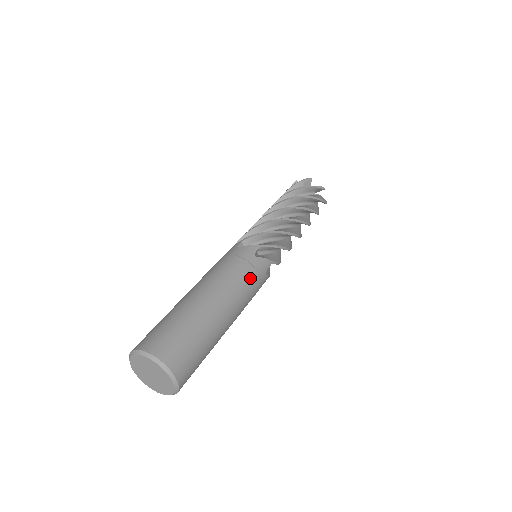
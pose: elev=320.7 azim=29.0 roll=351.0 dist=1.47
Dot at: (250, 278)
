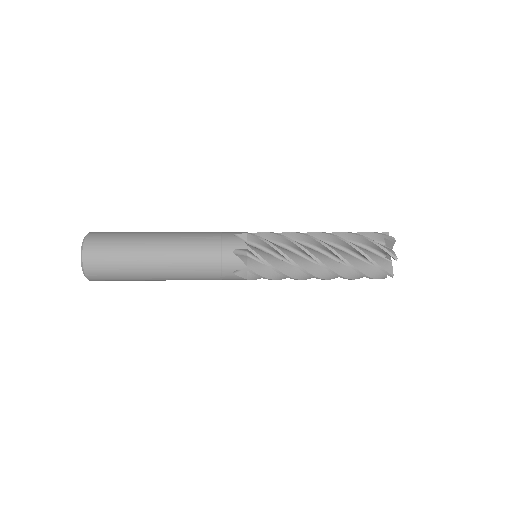
Dot at: occluded
